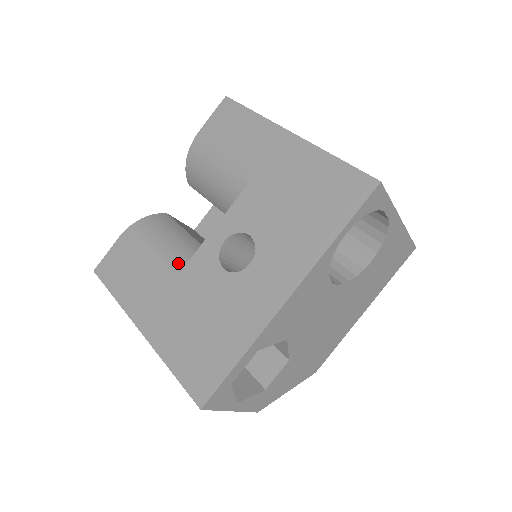
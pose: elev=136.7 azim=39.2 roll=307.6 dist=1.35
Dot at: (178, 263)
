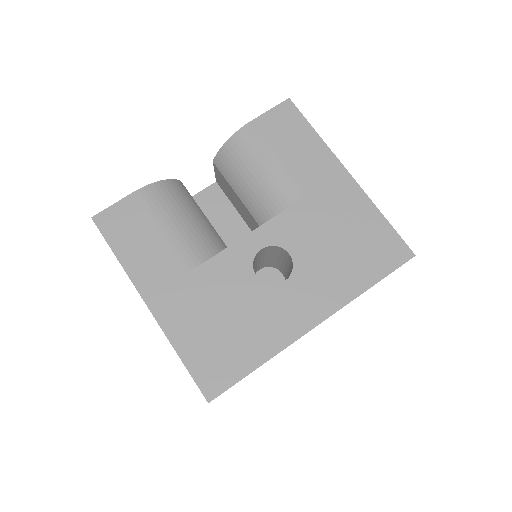
Dot at: (202, 249)
